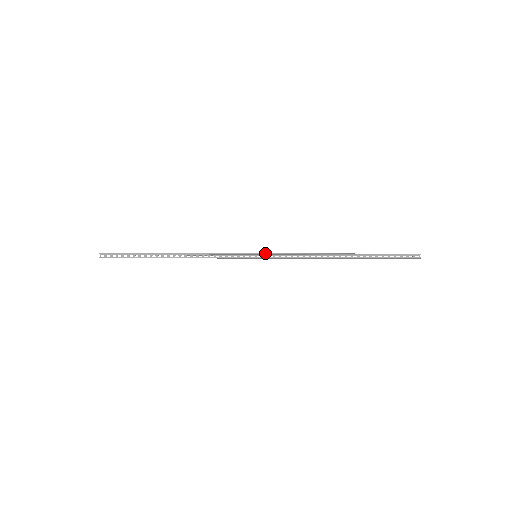
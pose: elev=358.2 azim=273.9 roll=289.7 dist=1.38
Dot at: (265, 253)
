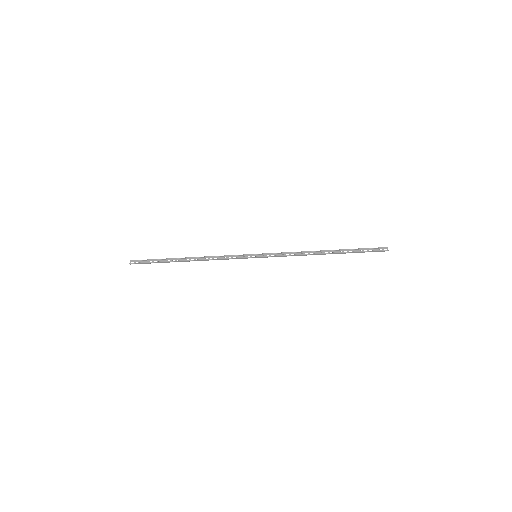
Dot at: (263, 253)
